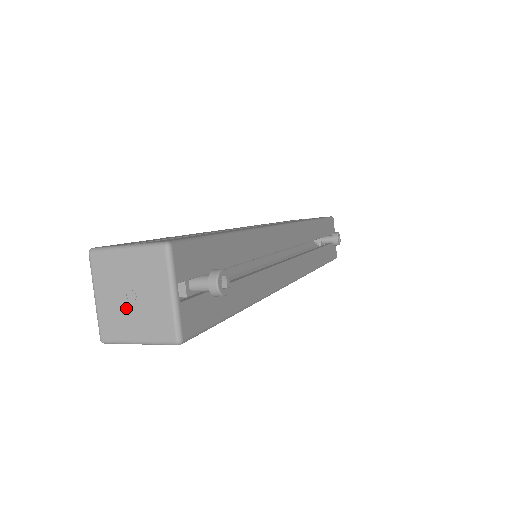
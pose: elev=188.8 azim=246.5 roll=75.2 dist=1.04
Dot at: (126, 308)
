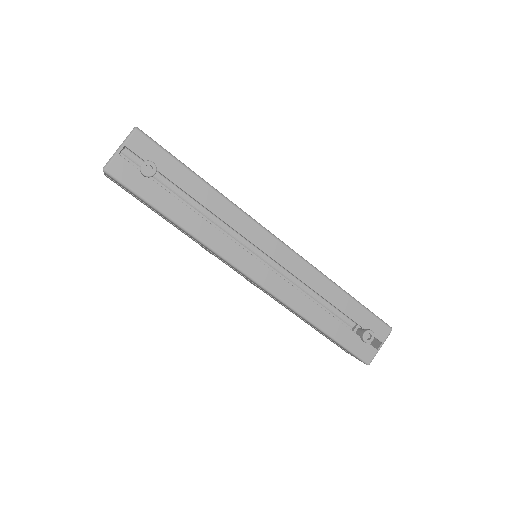
Dot at: occluded
